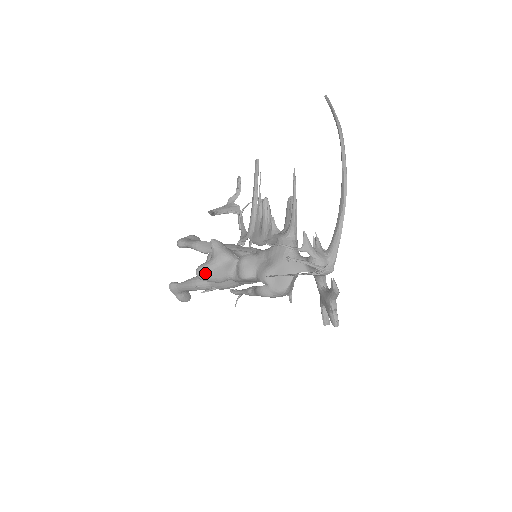
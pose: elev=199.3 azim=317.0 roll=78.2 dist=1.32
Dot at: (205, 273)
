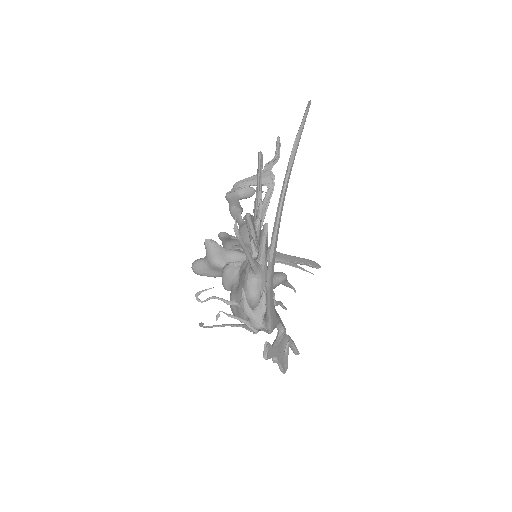
Dot at: (196, 271)
